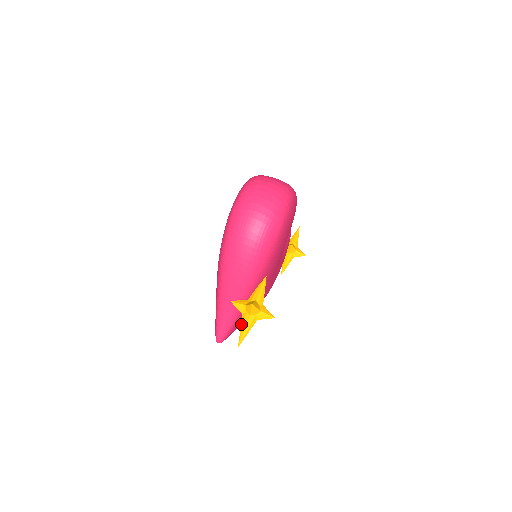
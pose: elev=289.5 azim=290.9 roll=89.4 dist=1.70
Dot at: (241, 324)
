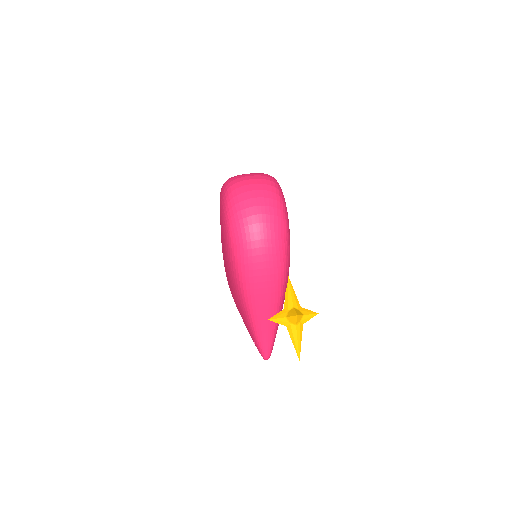
Dot at: (290, 337)
